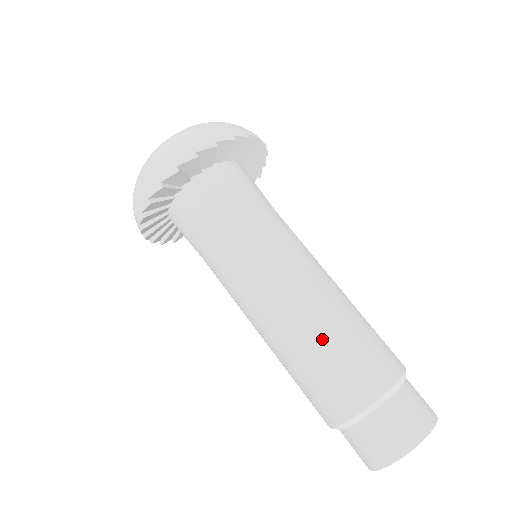
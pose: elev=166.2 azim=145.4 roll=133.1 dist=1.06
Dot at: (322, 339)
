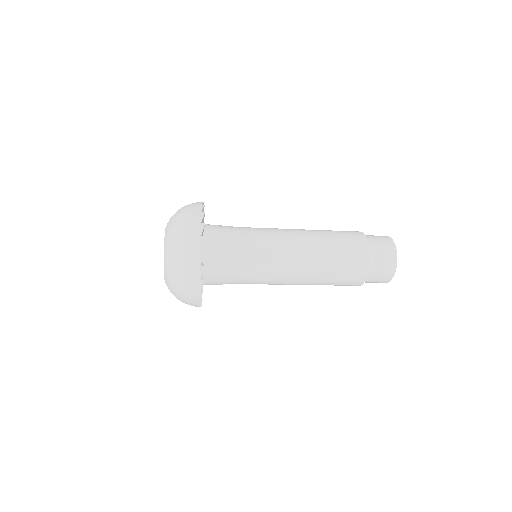
Dot at: (327, 275)
